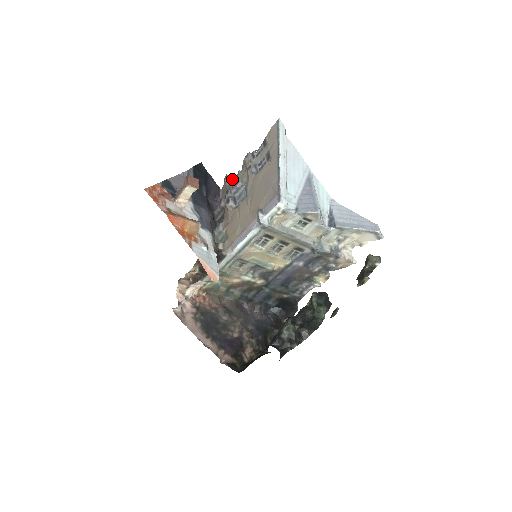
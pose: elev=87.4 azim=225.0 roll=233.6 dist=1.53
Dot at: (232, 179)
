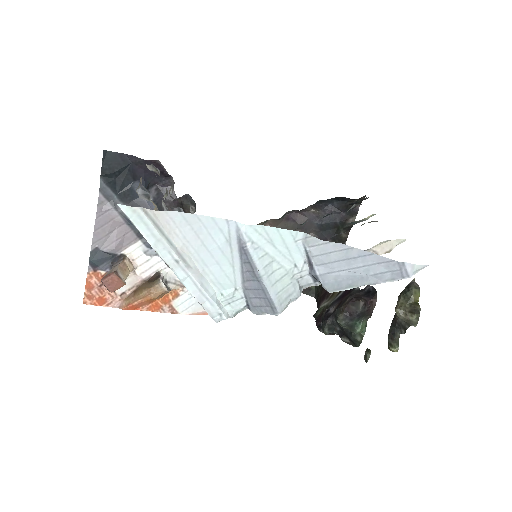
Dot at: (157, 170)
